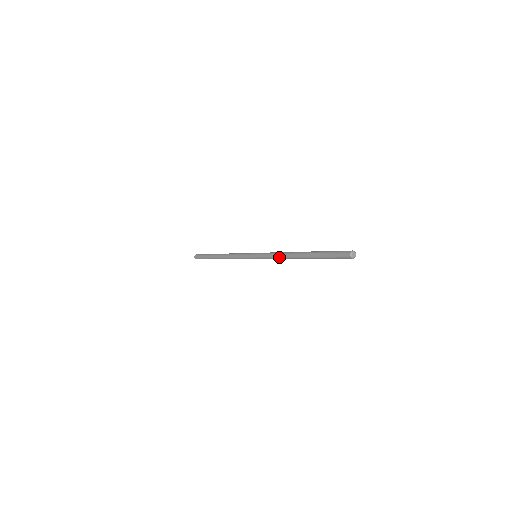
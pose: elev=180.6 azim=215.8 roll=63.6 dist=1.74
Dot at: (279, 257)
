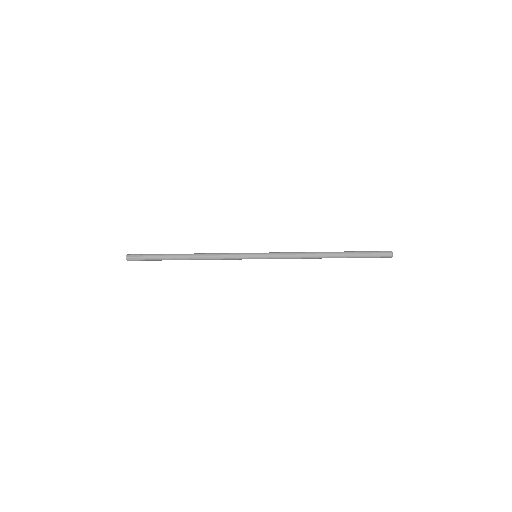
Dot at: (299, 258)
